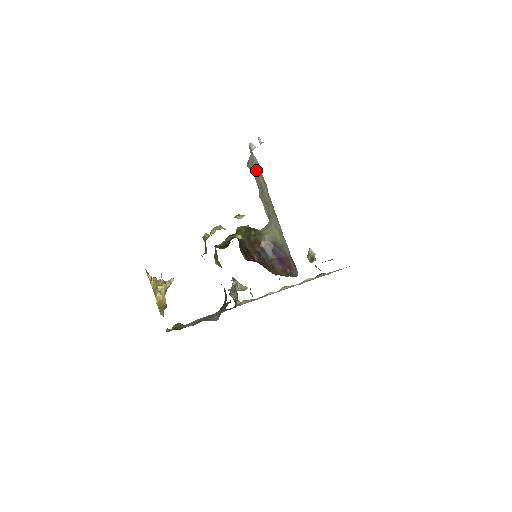
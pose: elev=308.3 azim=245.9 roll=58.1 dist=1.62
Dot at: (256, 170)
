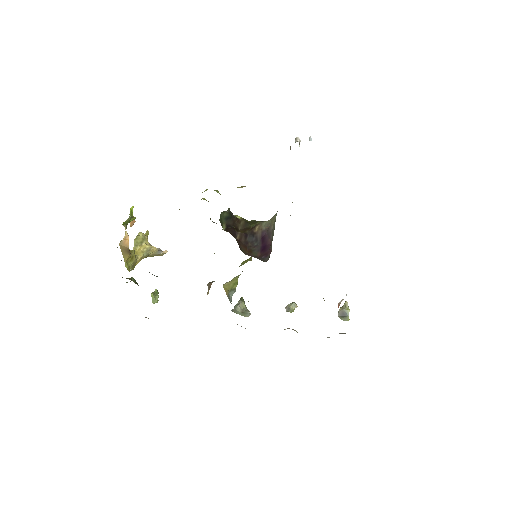
Dot at: occluded
